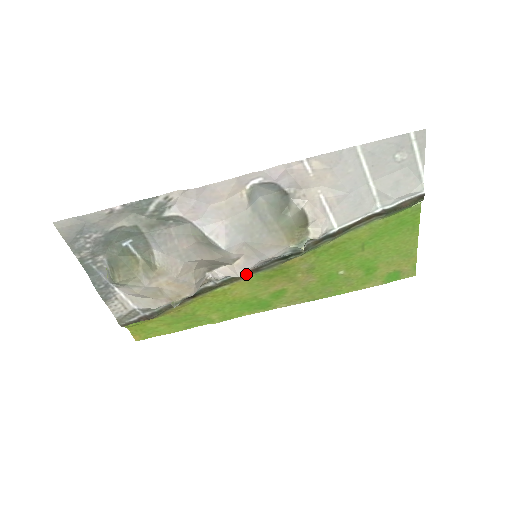
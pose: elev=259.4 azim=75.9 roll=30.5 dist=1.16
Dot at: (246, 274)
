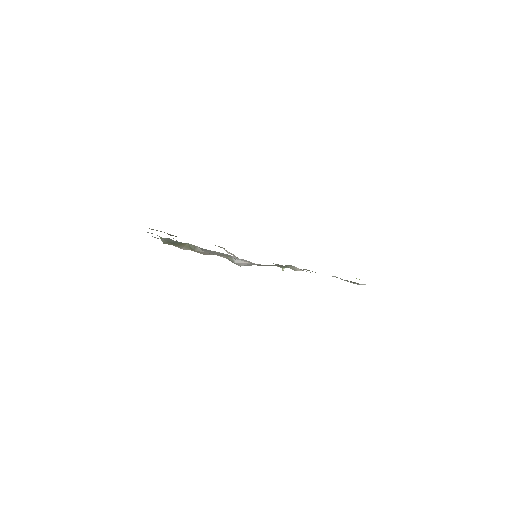
Dot at: occluded
